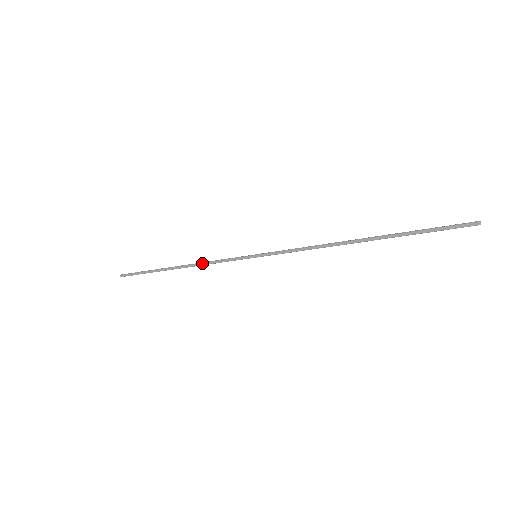
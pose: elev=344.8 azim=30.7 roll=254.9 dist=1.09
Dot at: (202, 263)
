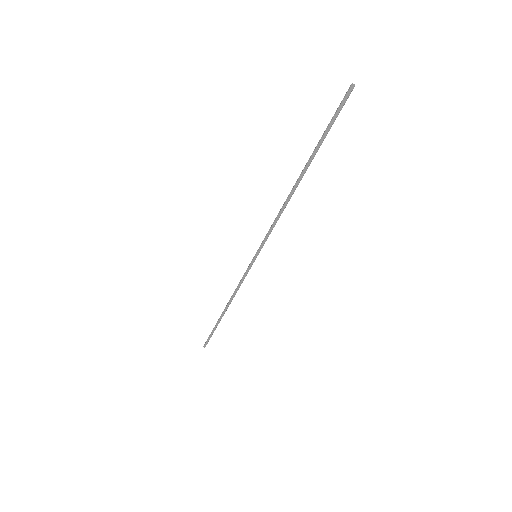
Dot at: (234, 293)
